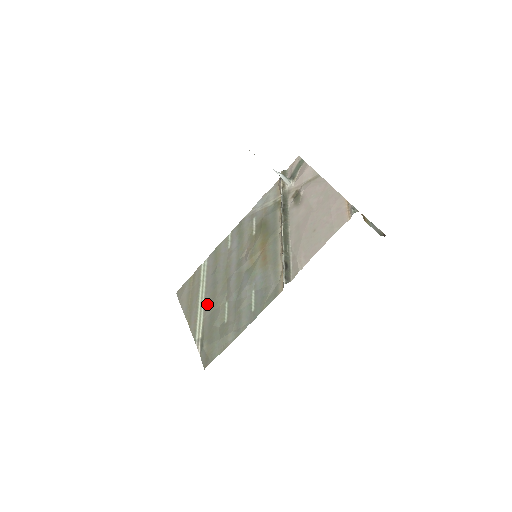
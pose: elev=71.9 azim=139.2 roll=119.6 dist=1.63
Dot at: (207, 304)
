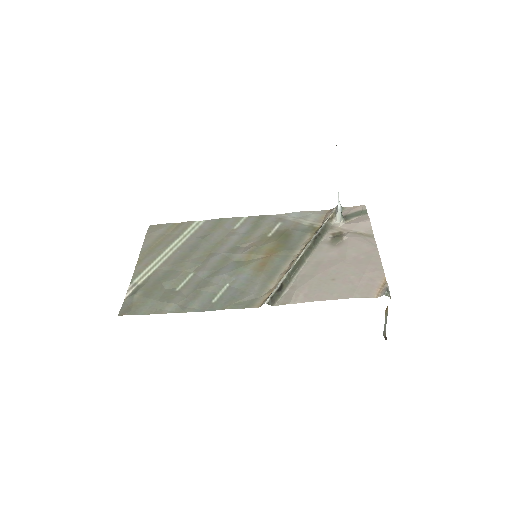
Dot at: (172, 259)
